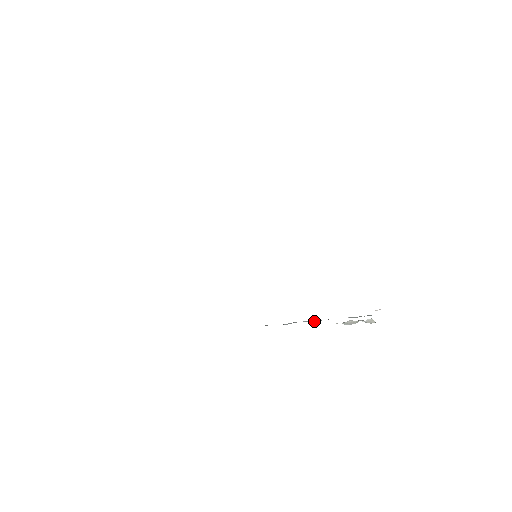
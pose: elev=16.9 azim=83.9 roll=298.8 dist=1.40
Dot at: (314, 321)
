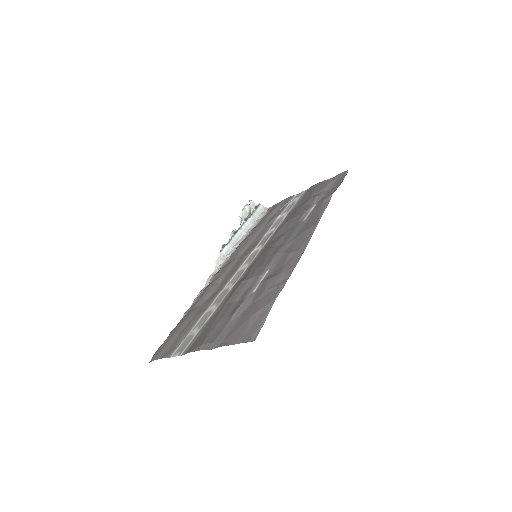
Dot at: (240, 239)
